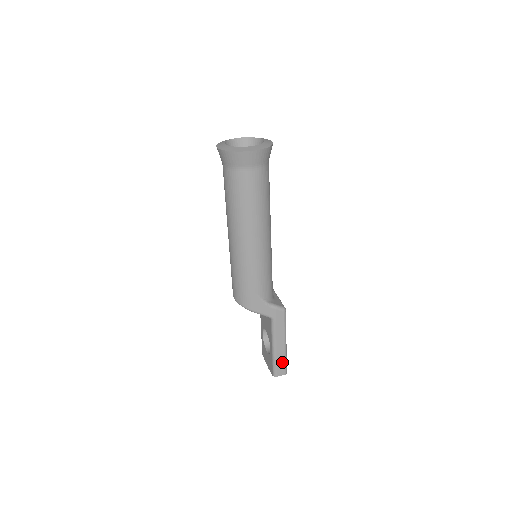
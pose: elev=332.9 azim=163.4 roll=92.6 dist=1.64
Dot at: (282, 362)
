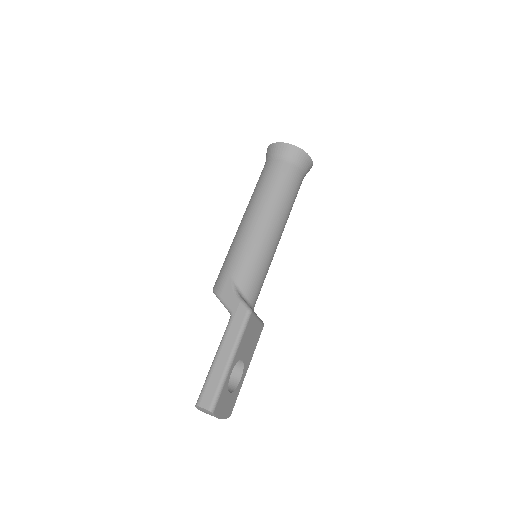
Dot at: (214, 386)
